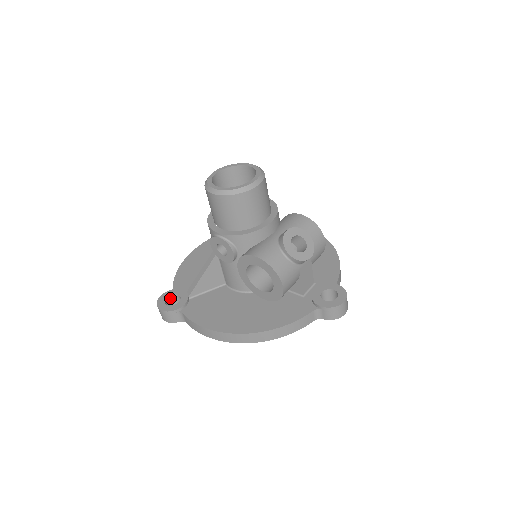
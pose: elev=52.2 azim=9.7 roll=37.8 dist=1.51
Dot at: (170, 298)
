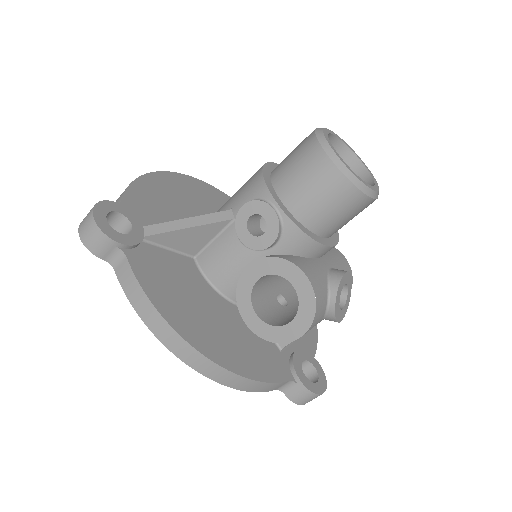
Dot at: (112, 215)
